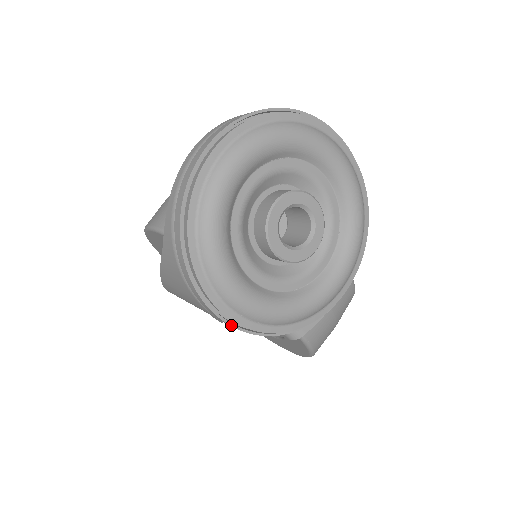
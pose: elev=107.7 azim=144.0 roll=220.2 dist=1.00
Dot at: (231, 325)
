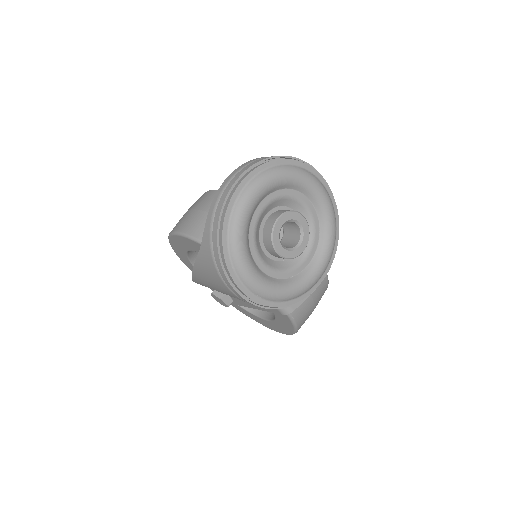
Dot at: (246, 300)
